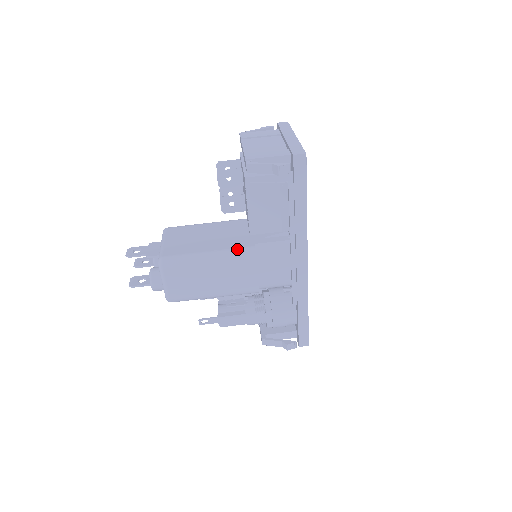
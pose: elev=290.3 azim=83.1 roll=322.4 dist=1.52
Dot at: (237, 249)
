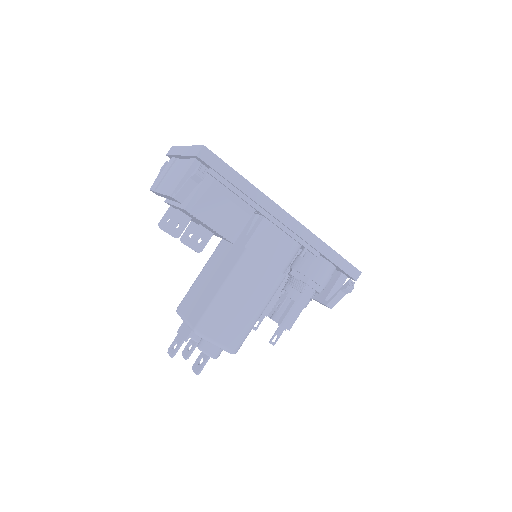
Dot at: (237, 264)
